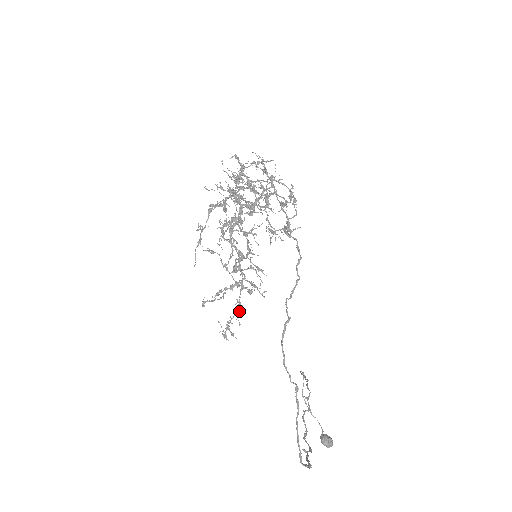
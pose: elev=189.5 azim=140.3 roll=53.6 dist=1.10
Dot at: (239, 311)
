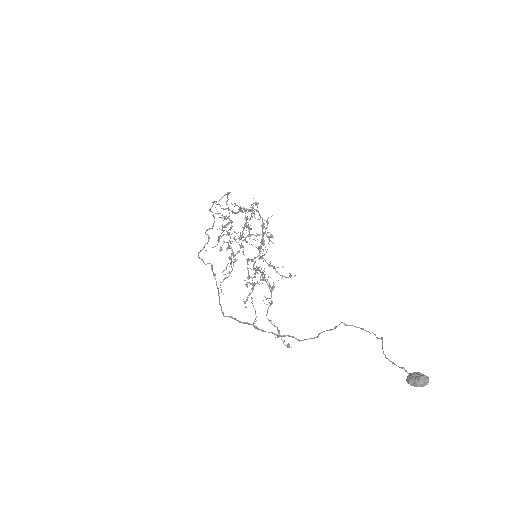
Dot at: (269, 306)
